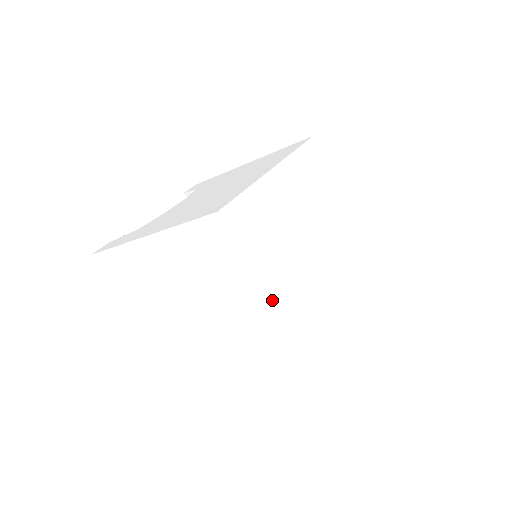
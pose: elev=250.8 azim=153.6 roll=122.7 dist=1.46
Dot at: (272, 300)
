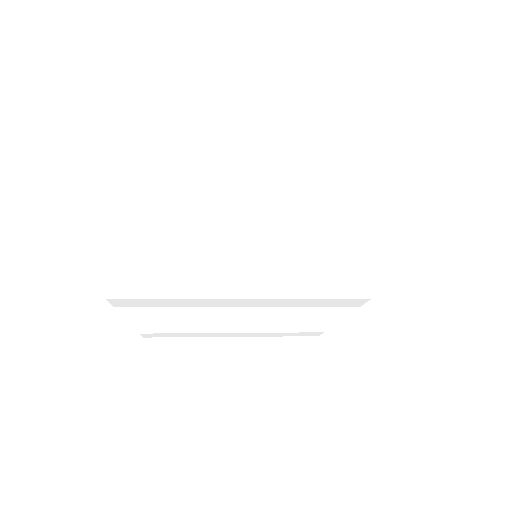
Dot at: occluded
